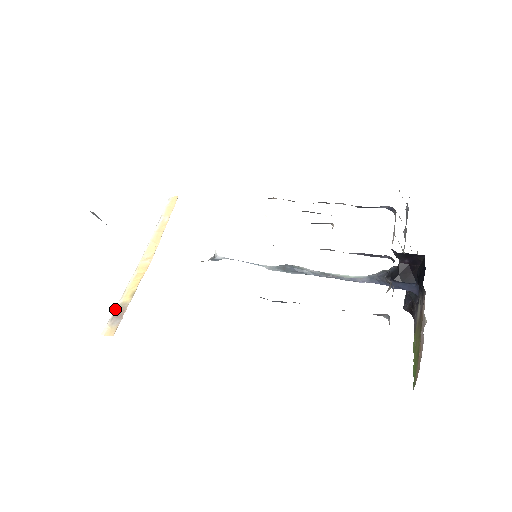
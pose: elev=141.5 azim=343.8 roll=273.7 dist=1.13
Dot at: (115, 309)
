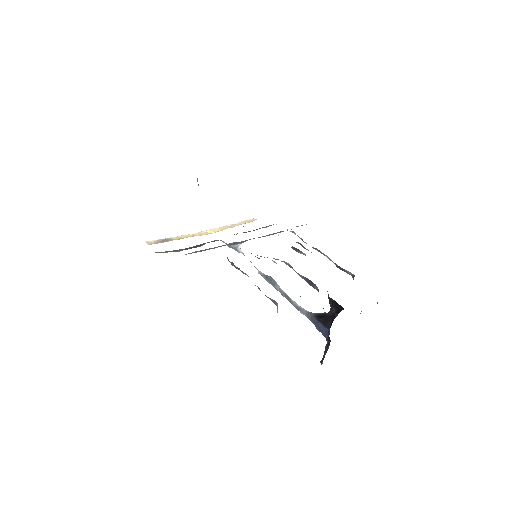
Dot at: (165, 238)
